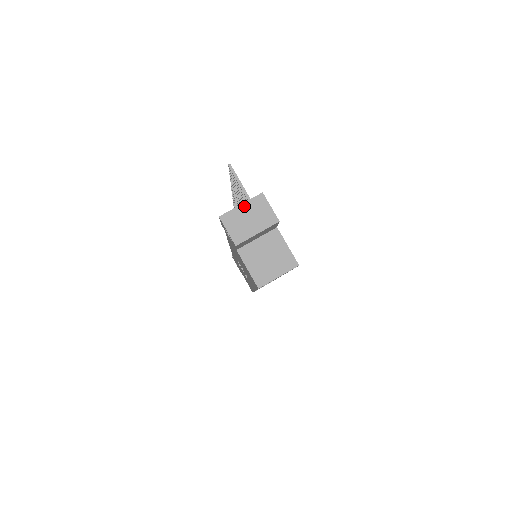
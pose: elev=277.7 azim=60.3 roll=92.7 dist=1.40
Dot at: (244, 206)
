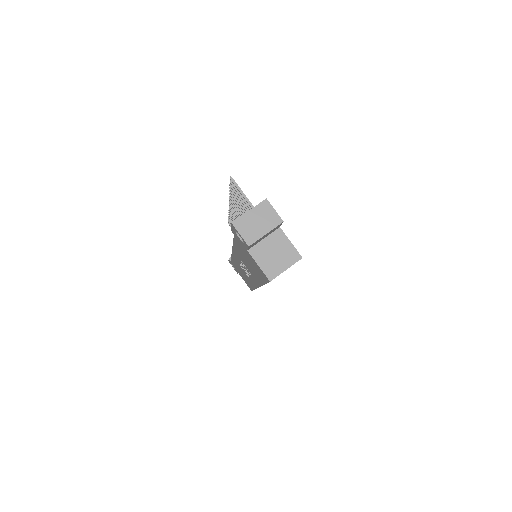
Dot at: (252, 212)
